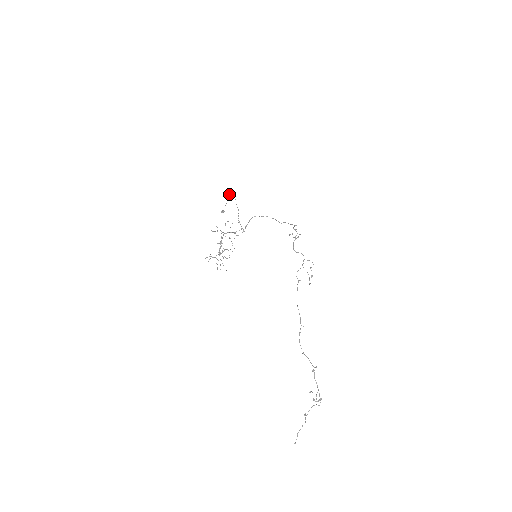
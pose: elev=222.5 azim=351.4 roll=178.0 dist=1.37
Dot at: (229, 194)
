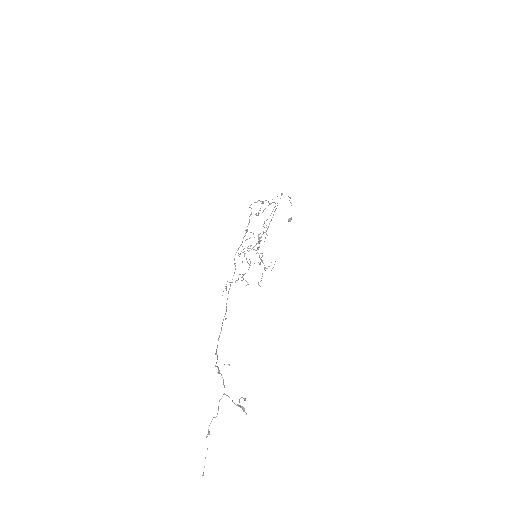
Dot at: occluded
